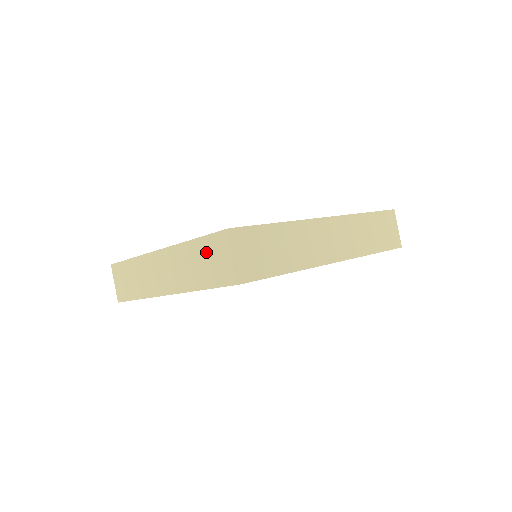
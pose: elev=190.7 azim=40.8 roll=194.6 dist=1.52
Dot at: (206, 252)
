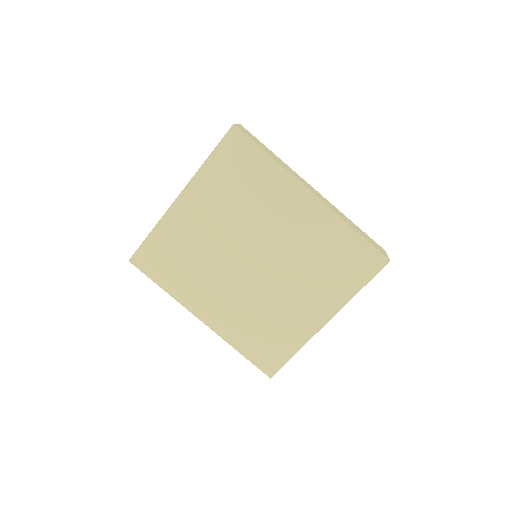
Dot at: occluded
